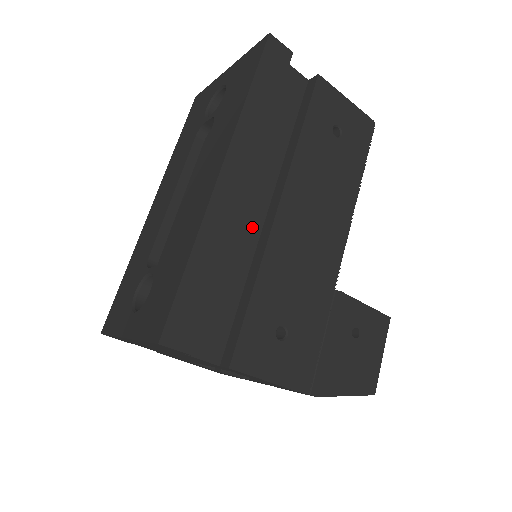
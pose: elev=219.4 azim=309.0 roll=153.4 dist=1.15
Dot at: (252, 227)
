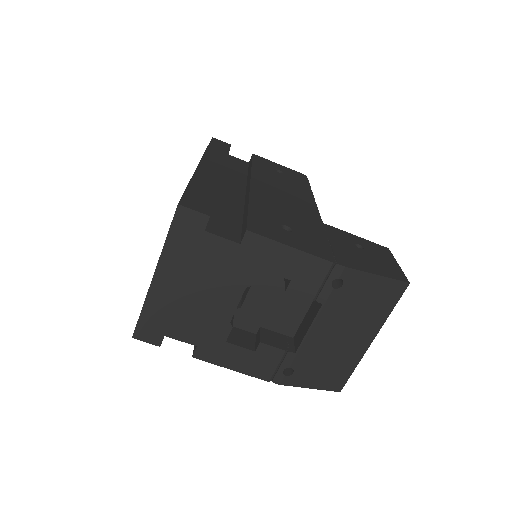
Dot at: (236, 197)
